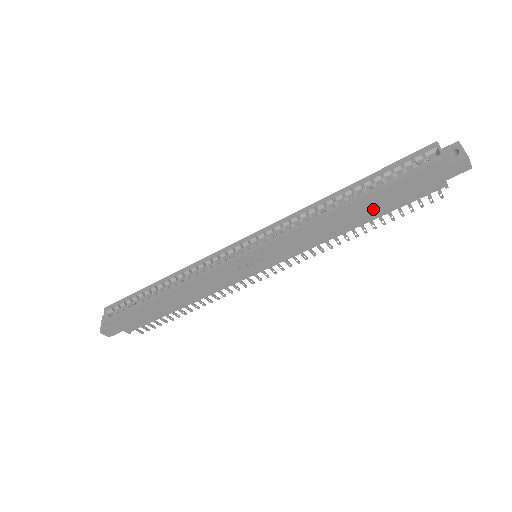
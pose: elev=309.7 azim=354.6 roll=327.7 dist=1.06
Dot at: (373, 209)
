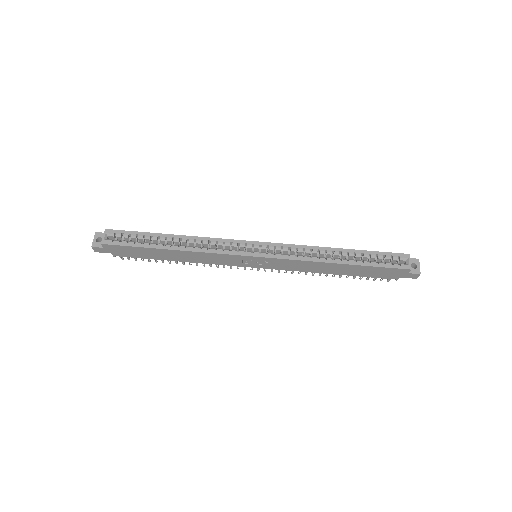
Dot at: (351, 271)
